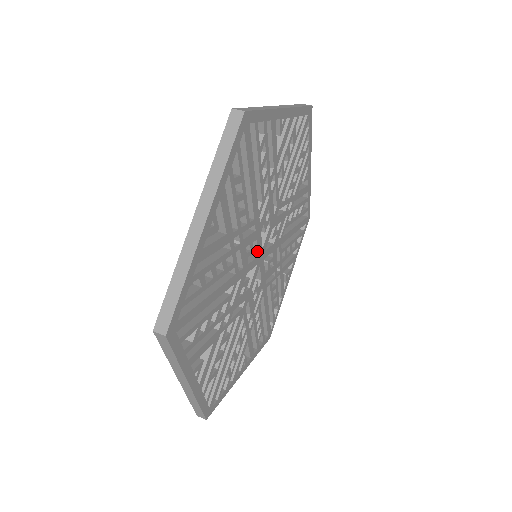
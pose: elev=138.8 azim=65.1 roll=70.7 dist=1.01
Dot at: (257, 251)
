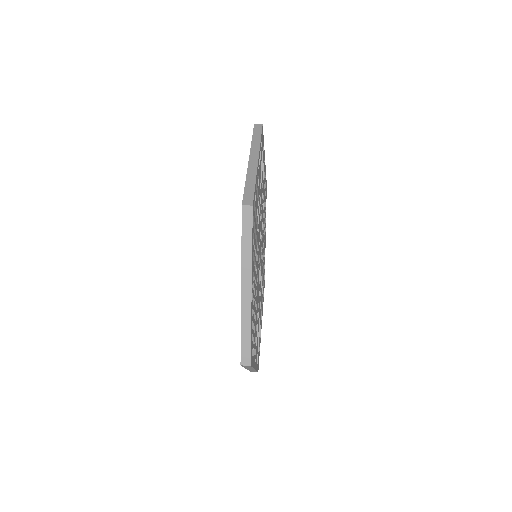
Dot at: (259, 256)
